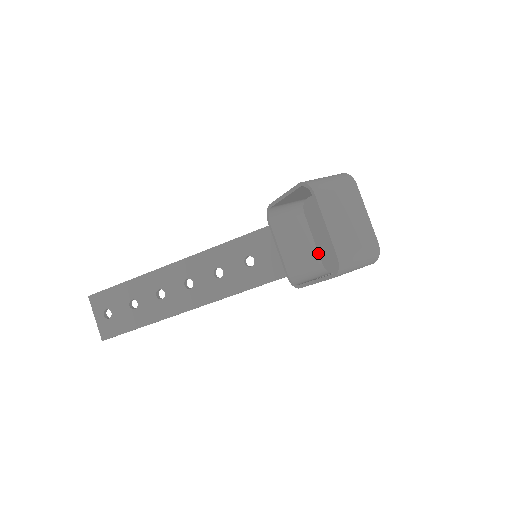
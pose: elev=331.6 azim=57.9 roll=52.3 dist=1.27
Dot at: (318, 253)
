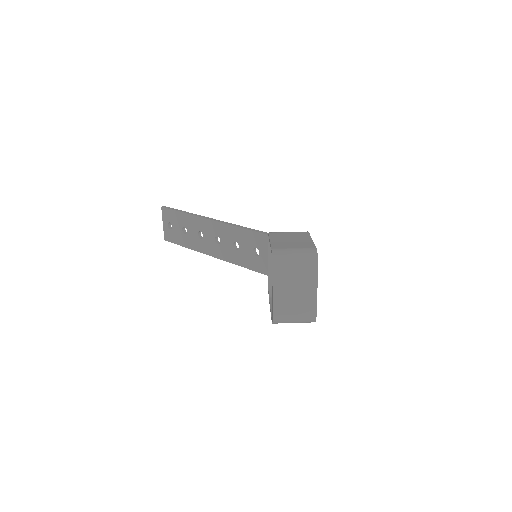
Dot at: occluded
